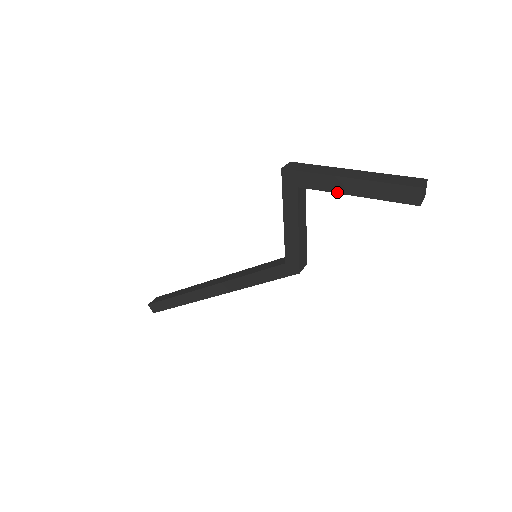
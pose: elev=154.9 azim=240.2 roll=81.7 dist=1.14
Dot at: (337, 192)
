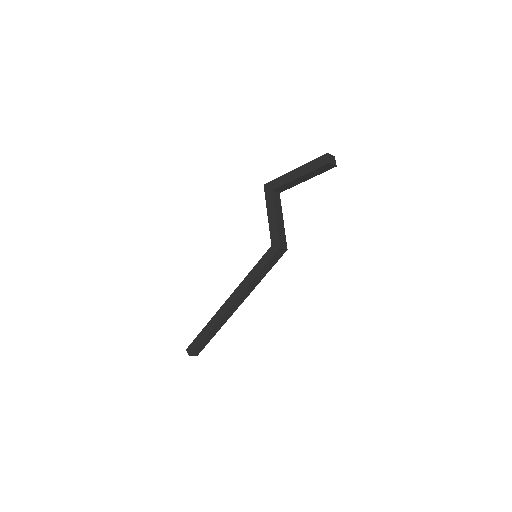
Dot at: (291, 181)
